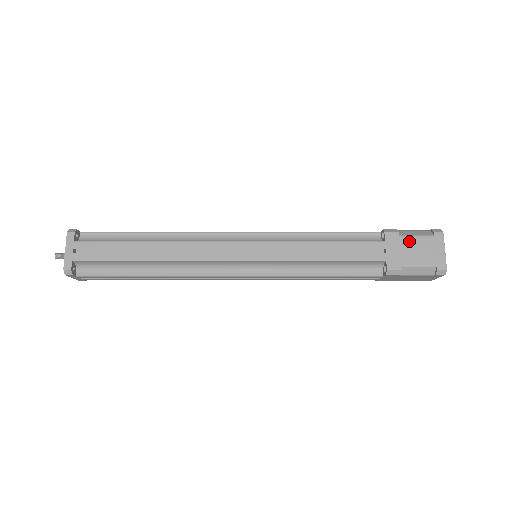
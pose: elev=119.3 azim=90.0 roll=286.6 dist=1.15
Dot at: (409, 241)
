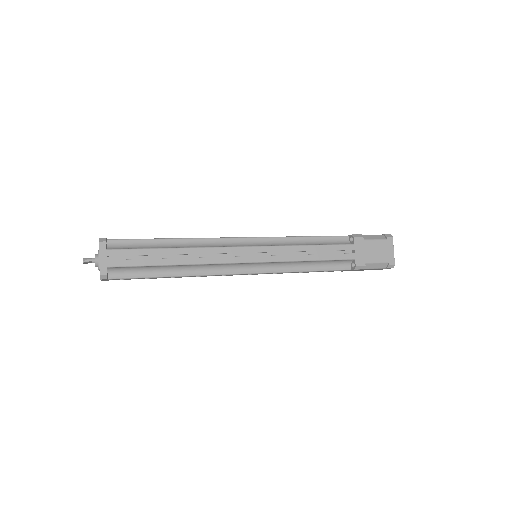
Dot at: occluded
